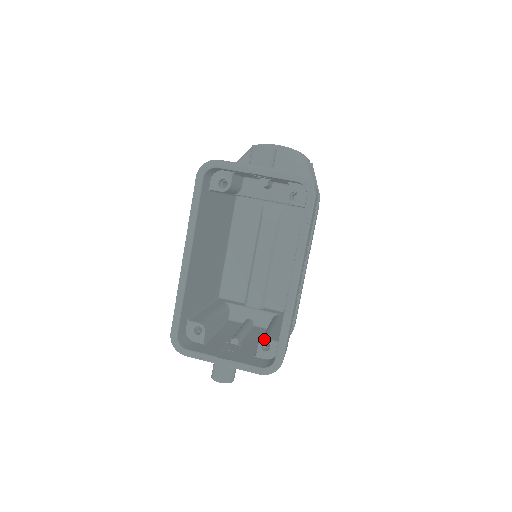
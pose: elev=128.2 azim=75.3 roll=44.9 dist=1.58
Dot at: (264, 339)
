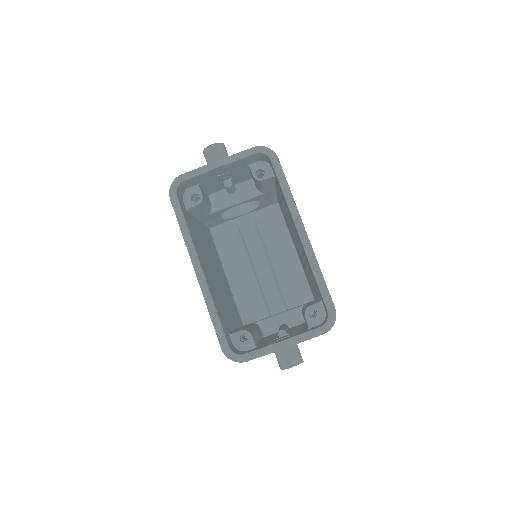
Dot at: (307, 307)
